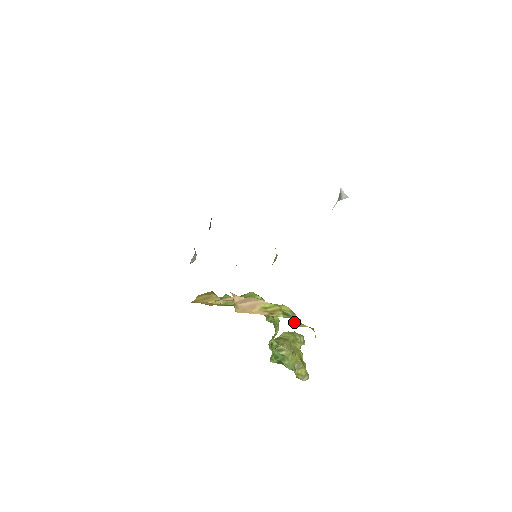
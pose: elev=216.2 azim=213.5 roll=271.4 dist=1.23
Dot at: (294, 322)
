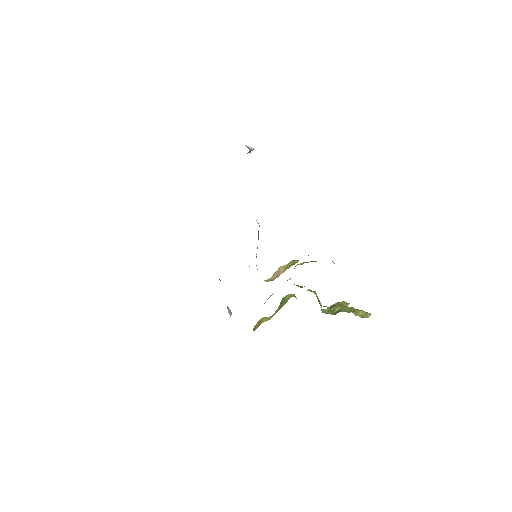
Dot at: occluded
